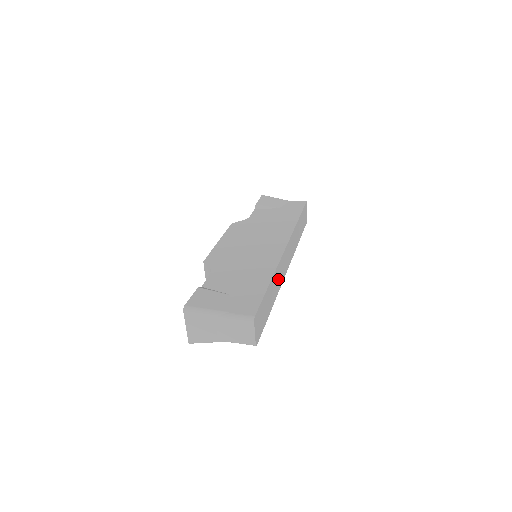
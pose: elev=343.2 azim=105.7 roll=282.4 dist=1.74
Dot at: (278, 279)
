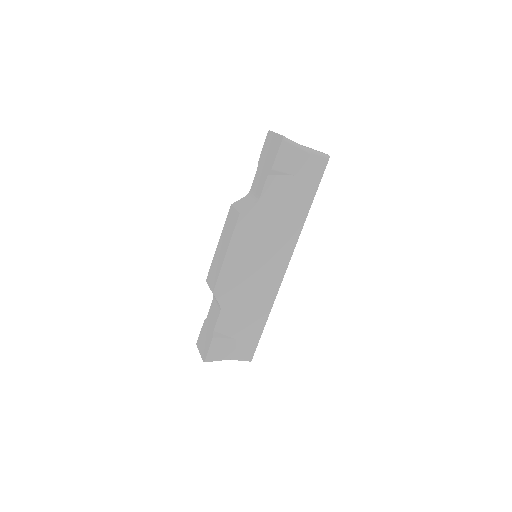
Dot at: occluded
